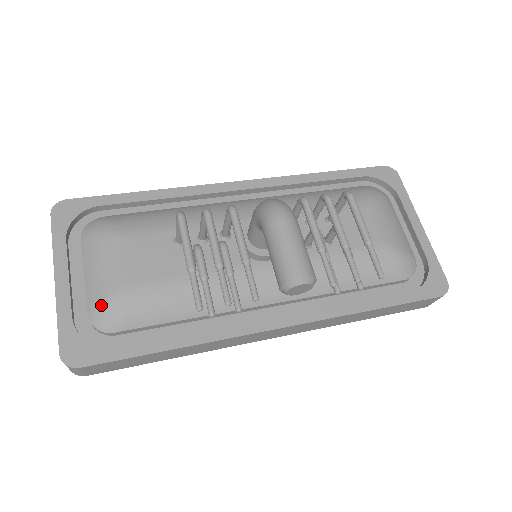
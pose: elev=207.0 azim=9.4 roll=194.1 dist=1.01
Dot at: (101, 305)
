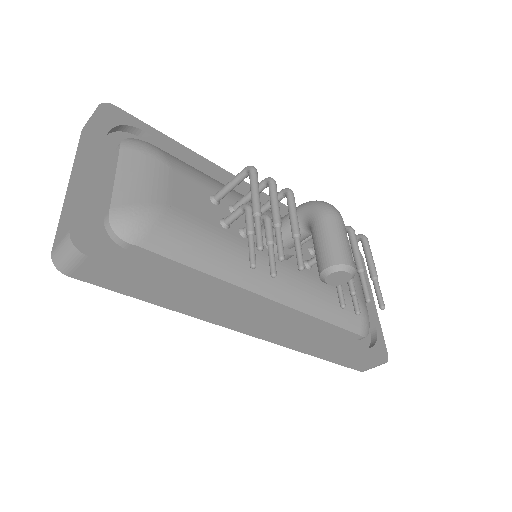
Dot at: (131, 209)
